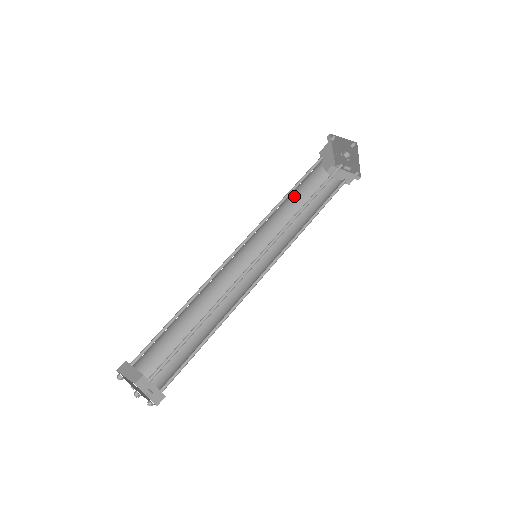
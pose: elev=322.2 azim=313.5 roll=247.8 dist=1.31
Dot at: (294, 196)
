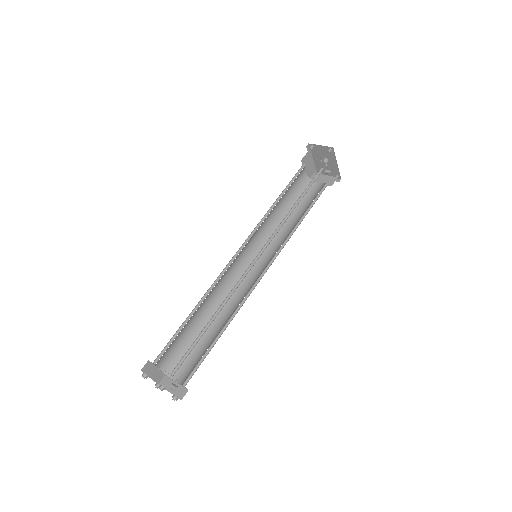
Dot at: (283, 201)
